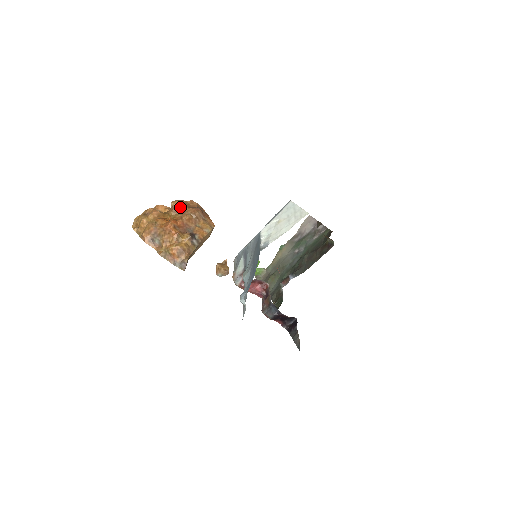
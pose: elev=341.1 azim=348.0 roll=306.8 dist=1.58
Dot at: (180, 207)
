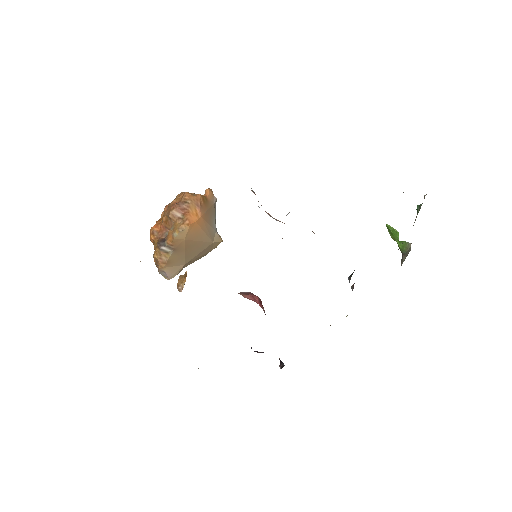
Dot at: (168, 205)
